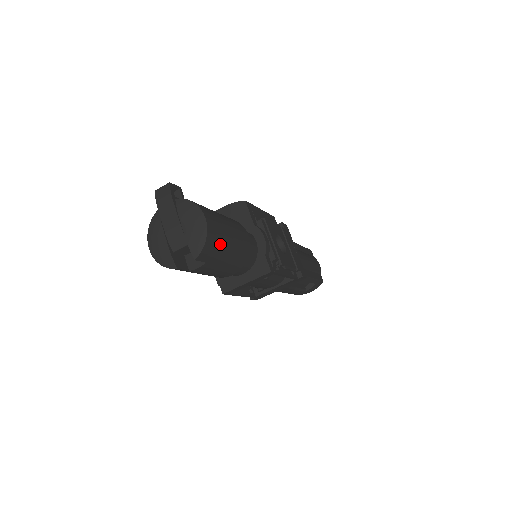
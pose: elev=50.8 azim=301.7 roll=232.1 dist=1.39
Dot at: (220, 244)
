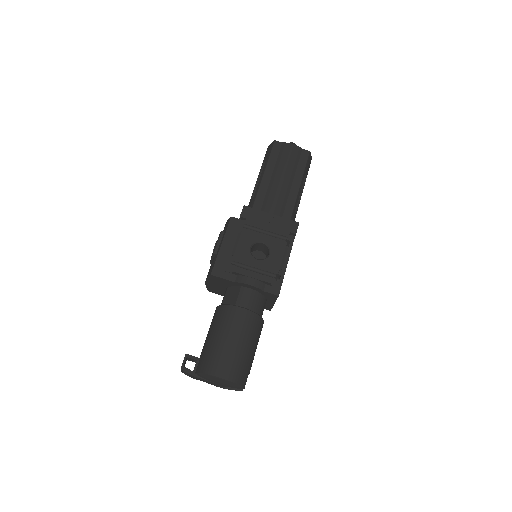
Dot at: (242, 362)
